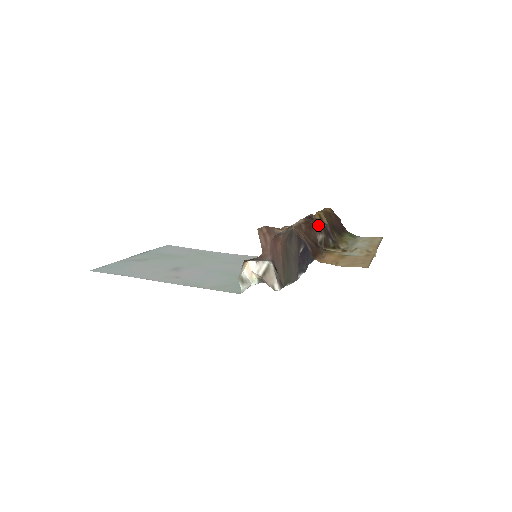
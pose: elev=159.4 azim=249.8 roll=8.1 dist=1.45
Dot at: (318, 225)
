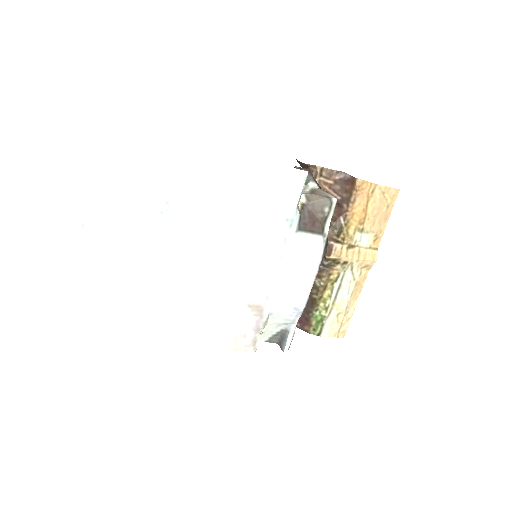
Dot at: occluded
